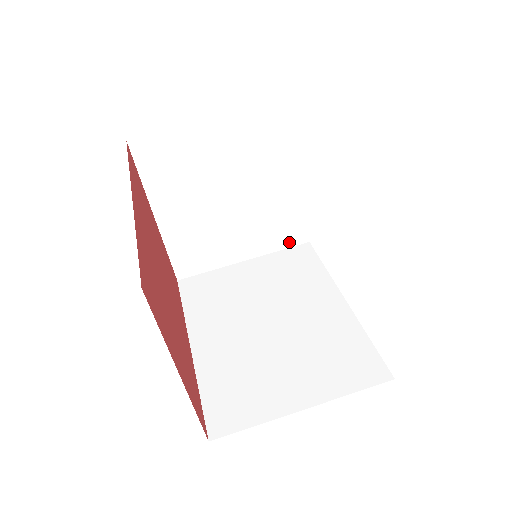
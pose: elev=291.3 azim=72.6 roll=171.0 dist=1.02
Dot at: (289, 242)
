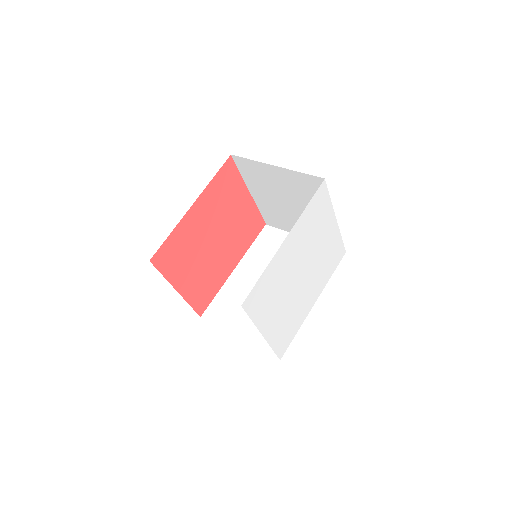
Dot at: occluded
